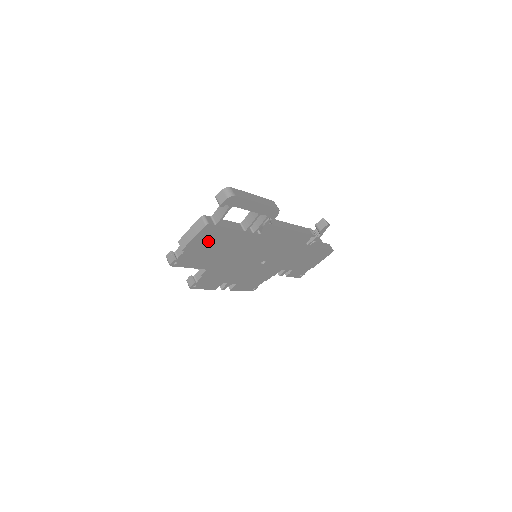
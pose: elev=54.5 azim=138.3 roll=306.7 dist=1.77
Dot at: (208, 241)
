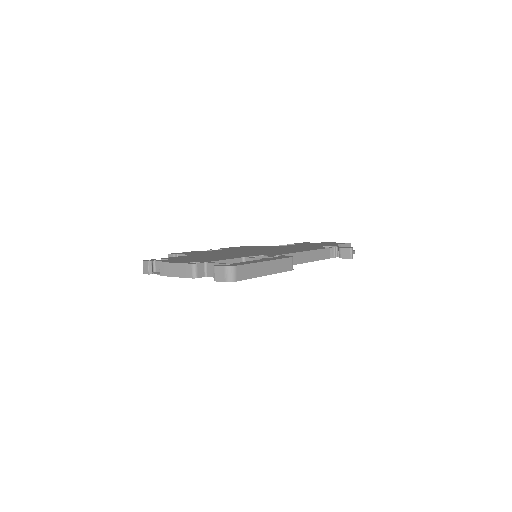
Dot at: occluded
